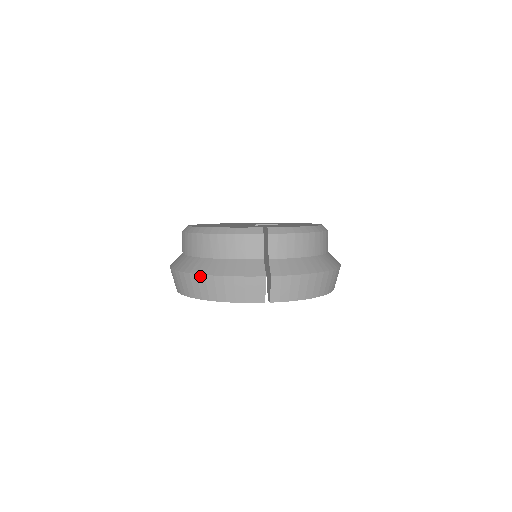
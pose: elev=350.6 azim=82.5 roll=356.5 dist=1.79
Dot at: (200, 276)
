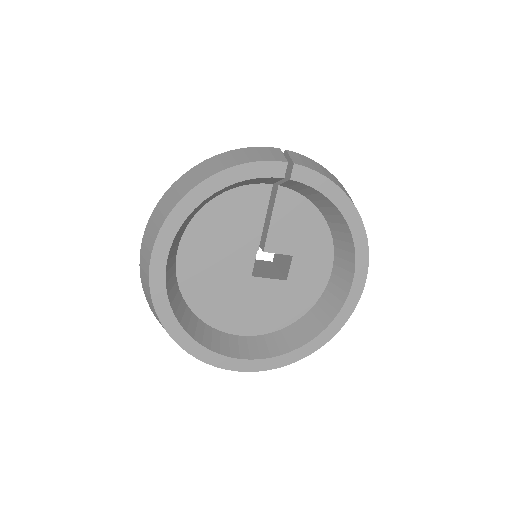
Dot at: (198, 165)
